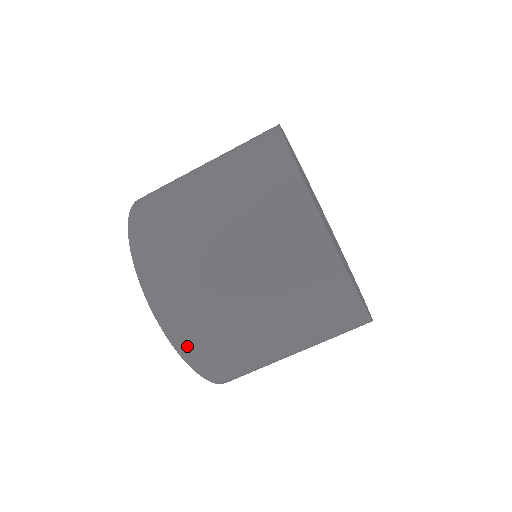
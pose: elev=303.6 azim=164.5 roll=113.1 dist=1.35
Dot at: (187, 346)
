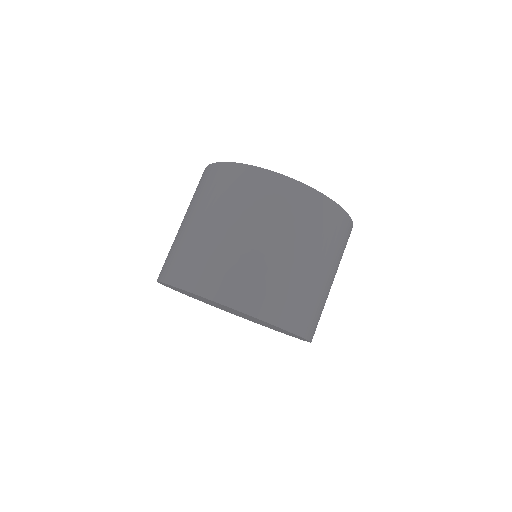
Dot at: (223, 294)
